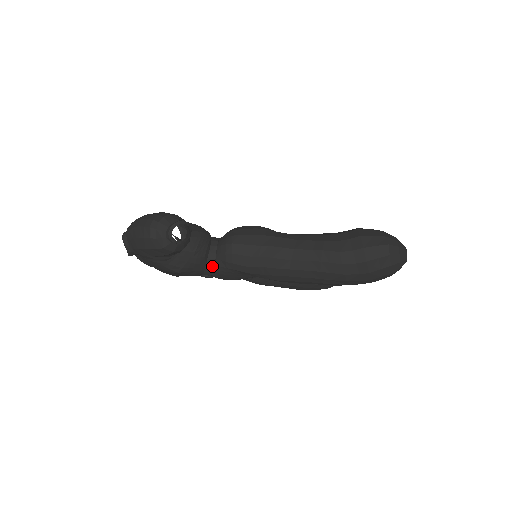
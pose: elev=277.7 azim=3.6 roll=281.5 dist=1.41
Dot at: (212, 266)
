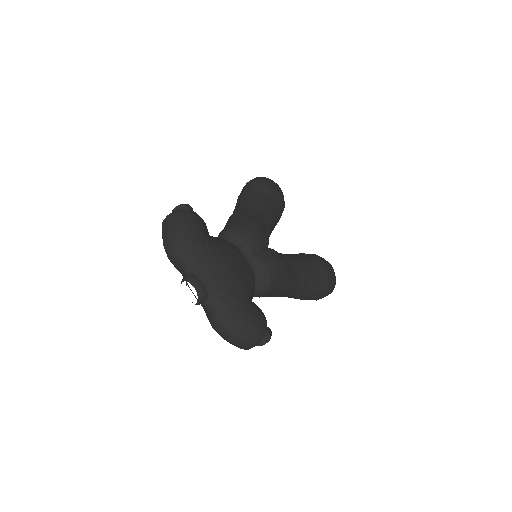
Dot at: occluded
